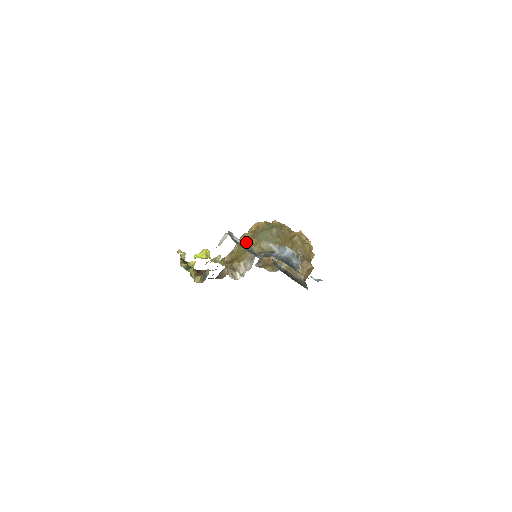
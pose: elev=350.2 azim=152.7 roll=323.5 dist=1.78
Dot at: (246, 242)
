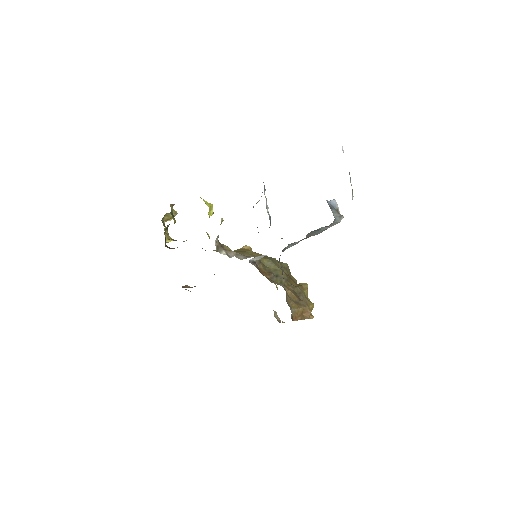
Dot at: (249, 250)
